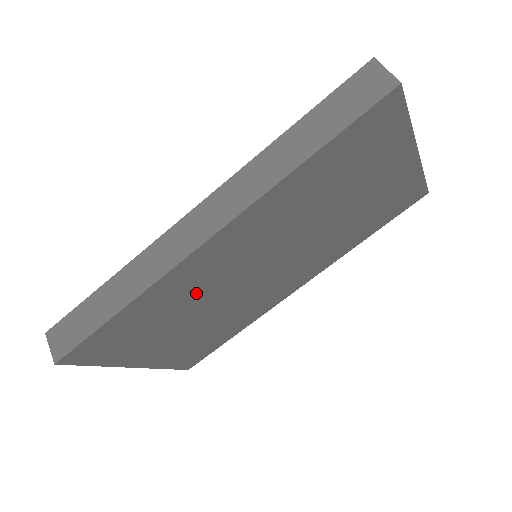
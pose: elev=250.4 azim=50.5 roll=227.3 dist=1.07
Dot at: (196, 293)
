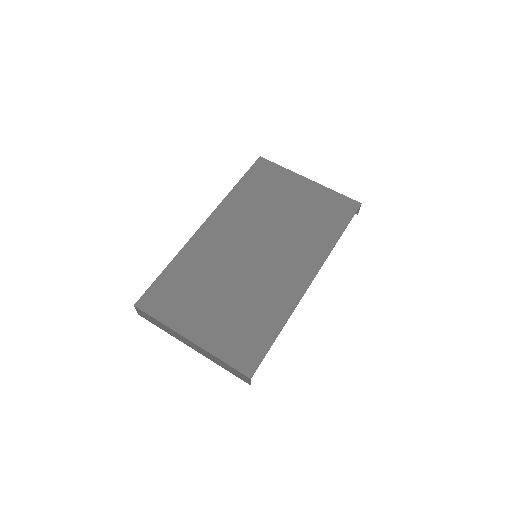
Dot at: (213, 263)
